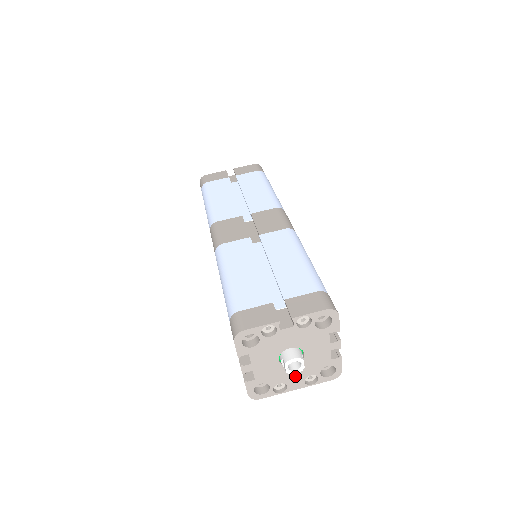
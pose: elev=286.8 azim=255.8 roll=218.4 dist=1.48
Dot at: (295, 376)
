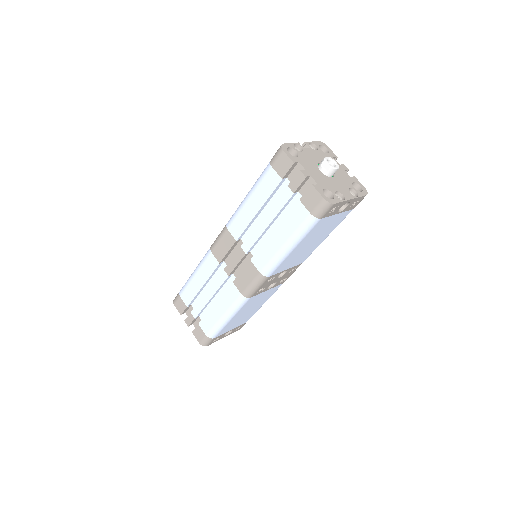
Dot at: (341, 187)
